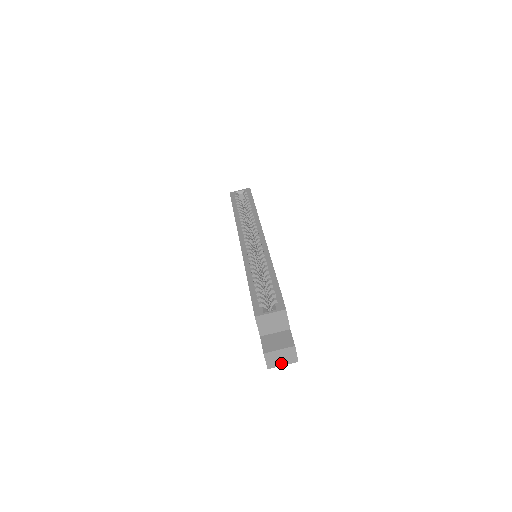
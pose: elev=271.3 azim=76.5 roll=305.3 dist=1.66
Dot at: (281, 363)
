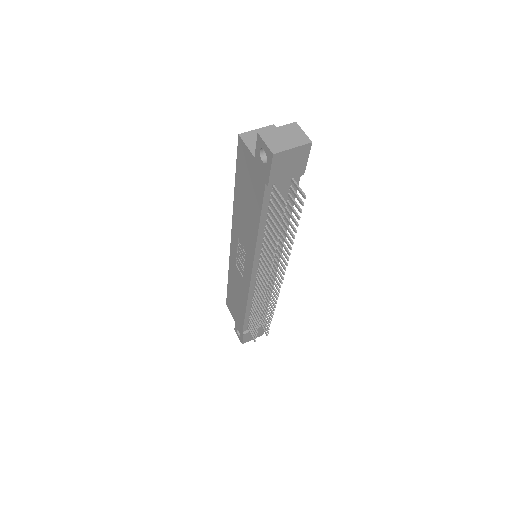
Dot at: (288, 145)
